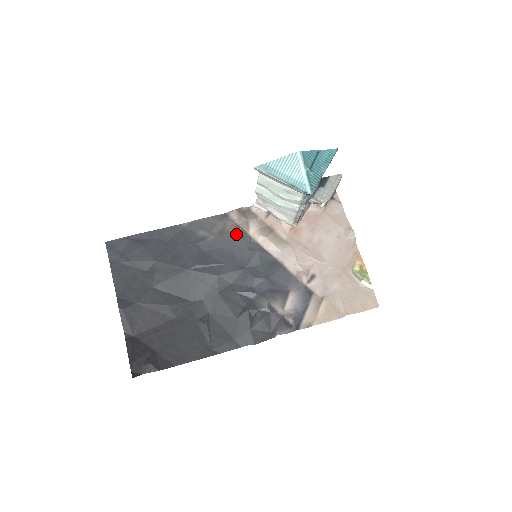
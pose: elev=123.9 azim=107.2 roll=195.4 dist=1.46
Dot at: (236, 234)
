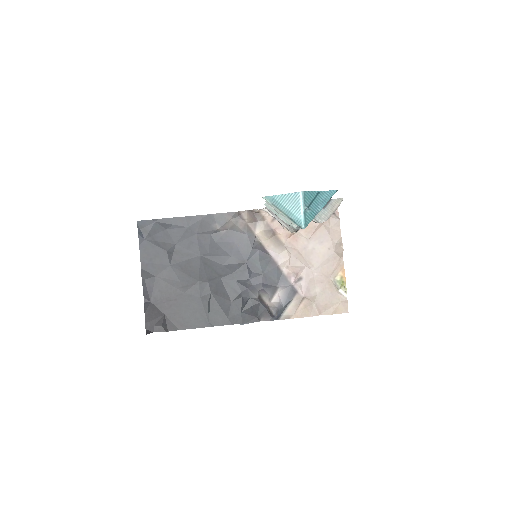
Dot at: (244, 232)
